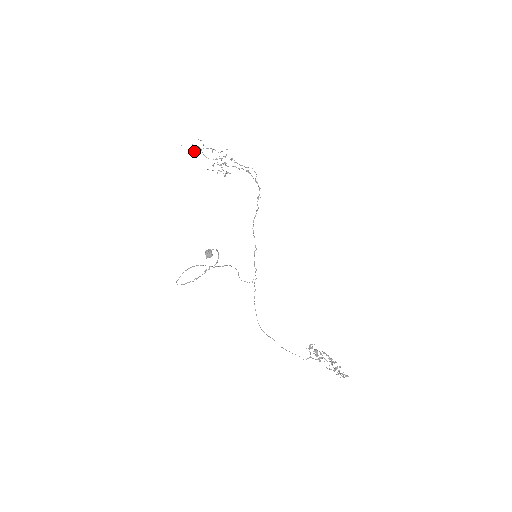
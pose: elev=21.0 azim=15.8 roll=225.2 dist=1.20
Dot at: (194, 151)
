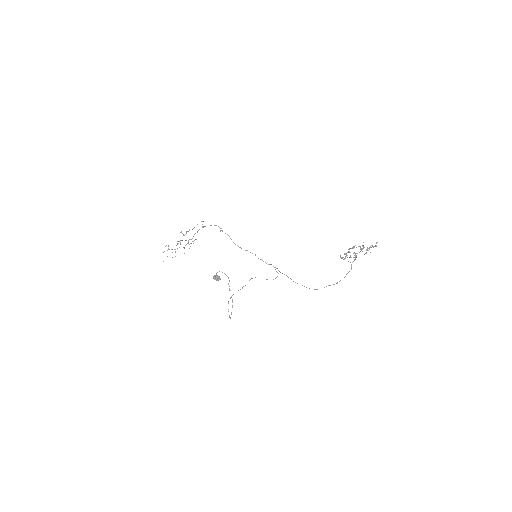
Dot at: occluded
